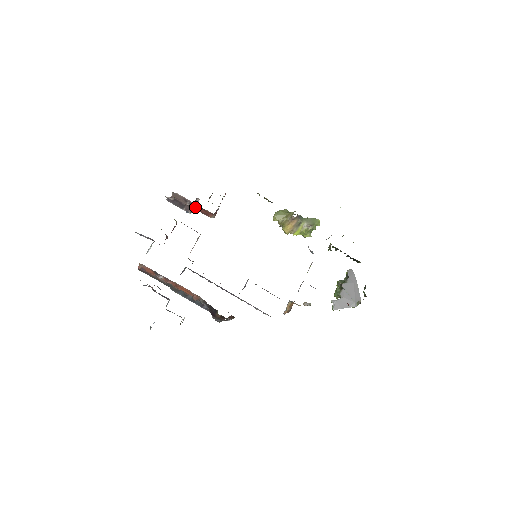
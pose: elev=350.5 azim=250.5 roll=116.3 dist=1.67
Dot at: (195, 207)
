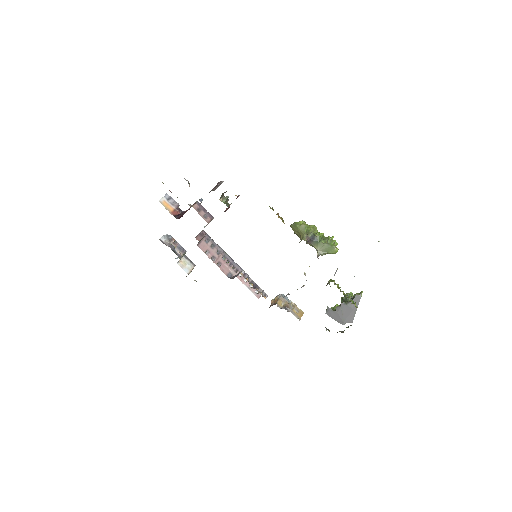
Dot at: occluded
